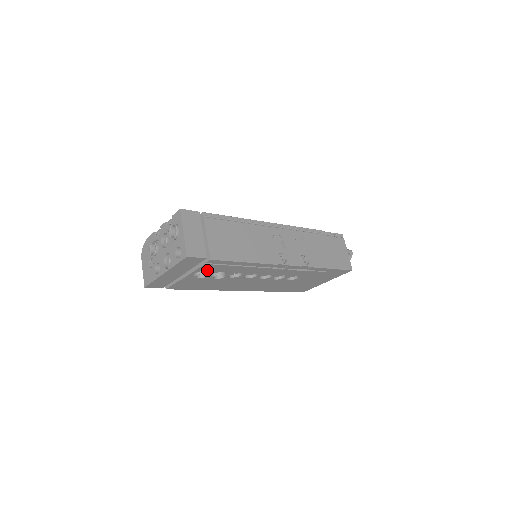
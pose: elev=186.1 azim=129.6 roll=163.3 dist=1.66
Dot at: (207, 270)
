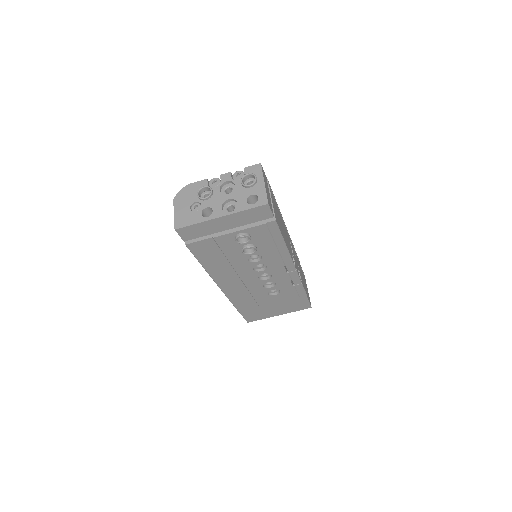
Dot at: (252, 235)
